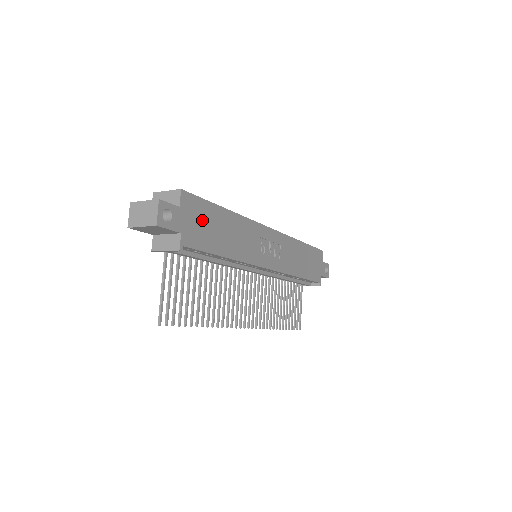
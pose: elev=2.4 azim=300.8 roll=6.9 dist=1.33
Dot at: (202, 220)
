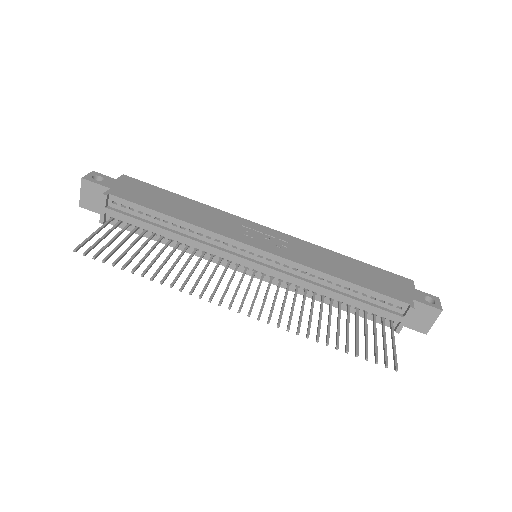
Dot at: (144, 192)
